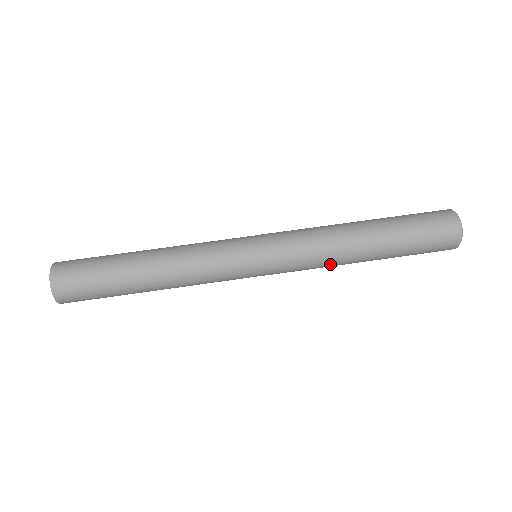
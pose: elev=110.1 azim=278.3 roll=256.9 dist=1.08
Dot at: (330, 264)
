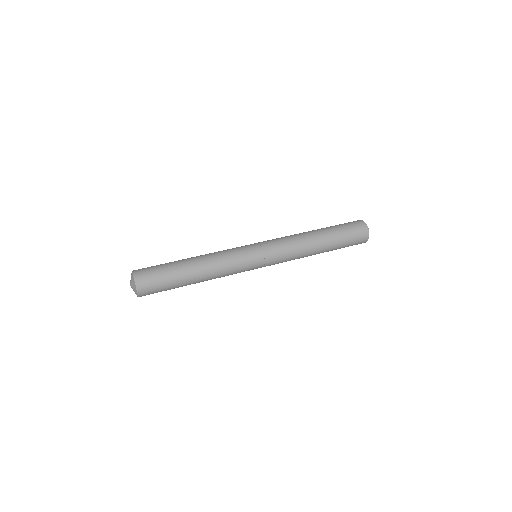
Dot at: (299, 243)
